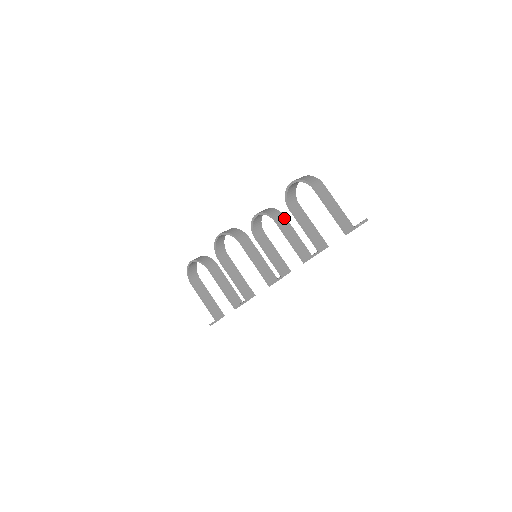
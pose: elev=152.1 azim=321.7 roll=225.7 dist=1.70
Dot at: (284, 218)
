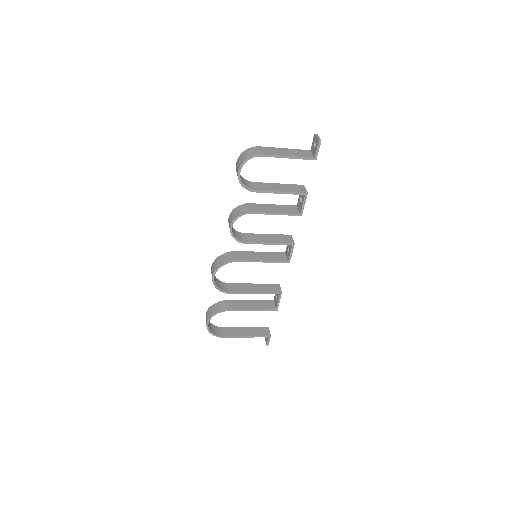
Dot at: (251, 205)
